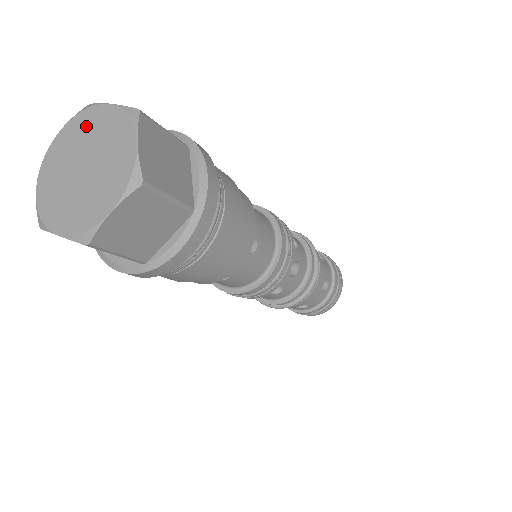
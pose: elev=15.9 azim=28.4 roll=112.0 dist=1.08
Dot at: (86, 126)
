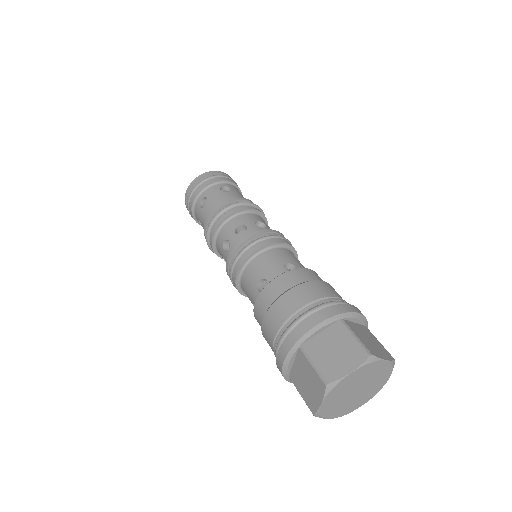
Dot at: (343, 387)
